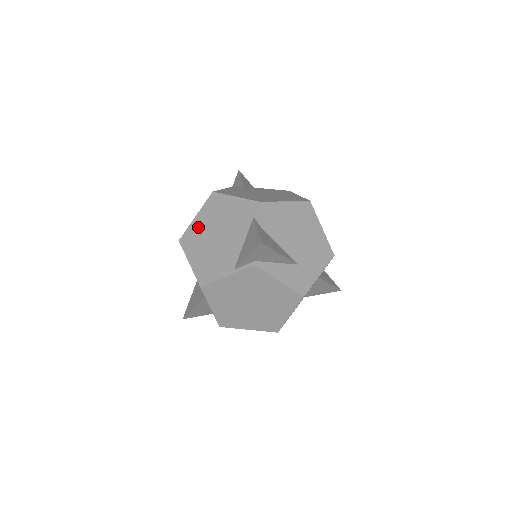
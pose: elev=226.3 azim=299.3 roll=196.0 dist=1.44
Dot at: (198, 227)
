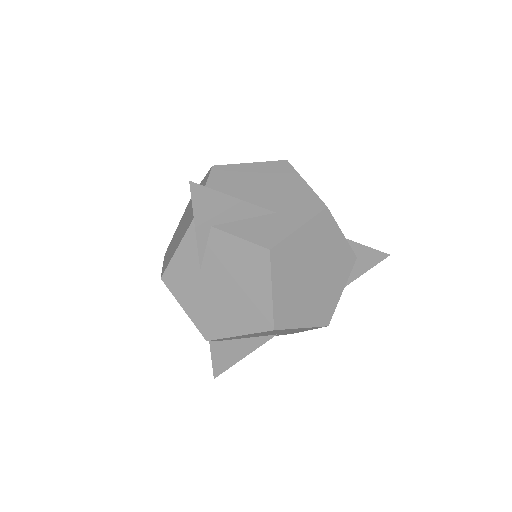
Dot at: occluded
